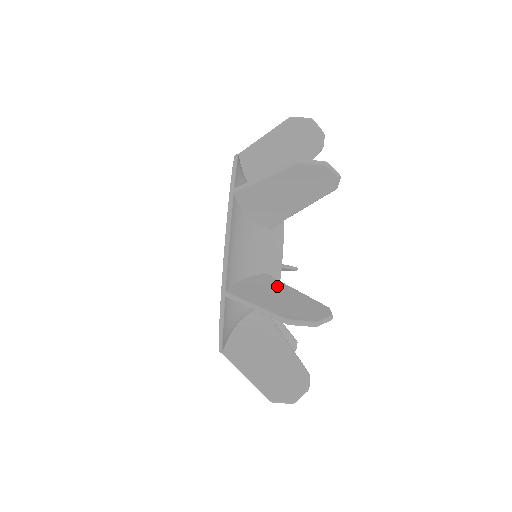
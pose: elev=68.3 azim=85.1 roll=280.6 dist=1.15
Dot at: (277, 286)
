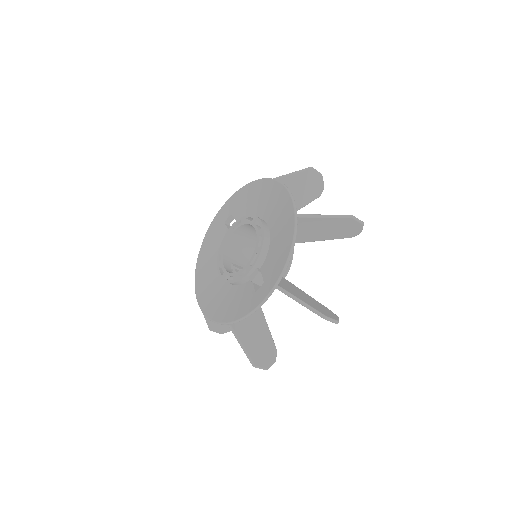
Dot at: (296, 288)
